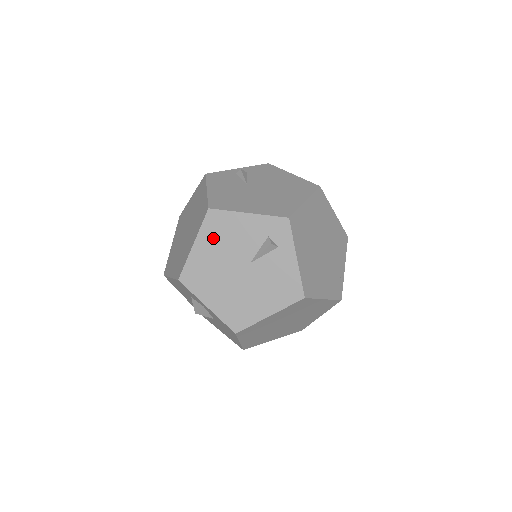
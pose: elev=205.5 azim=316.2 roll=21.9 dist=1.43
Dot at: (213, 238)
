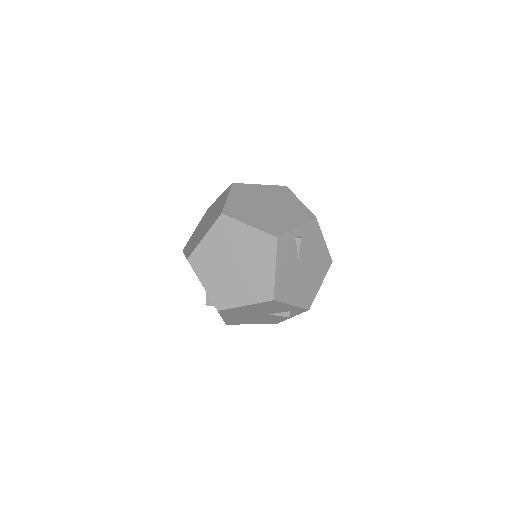
Dot at: (260, 307)
